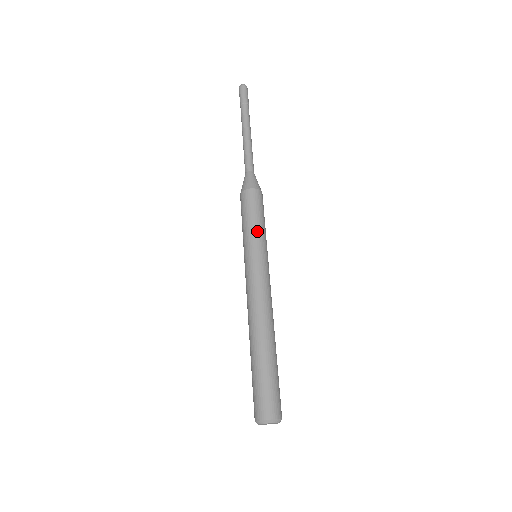
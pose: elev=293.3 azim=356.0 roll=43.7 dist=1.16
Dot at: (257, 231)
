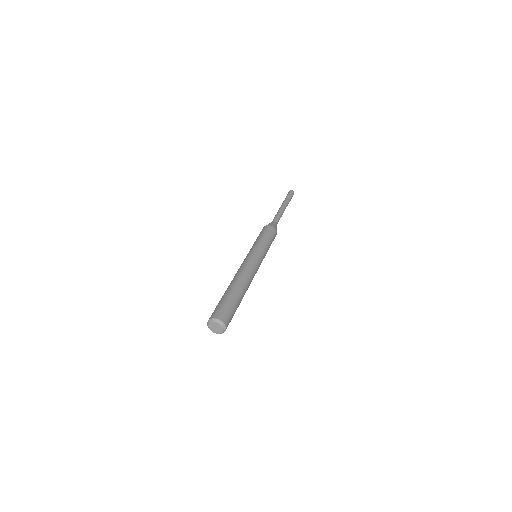
Dot at: (259, 241)
